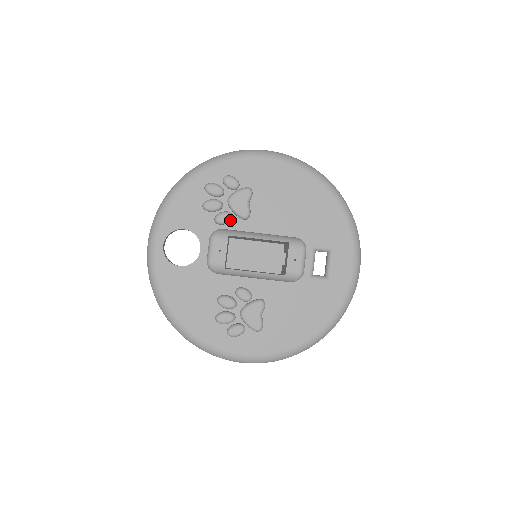
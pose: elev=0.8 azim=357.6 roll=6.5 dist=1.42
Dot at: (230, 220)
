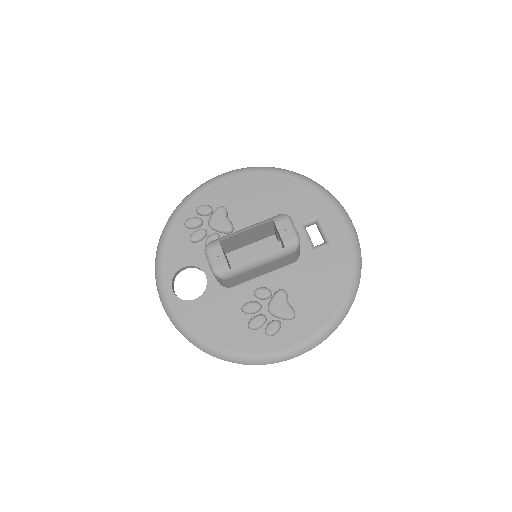
Dot at: occluded
